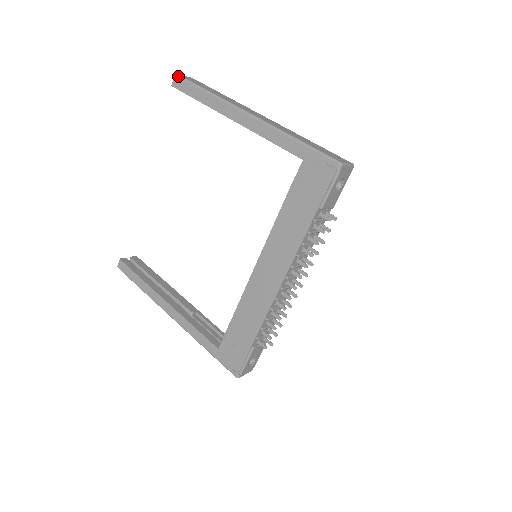
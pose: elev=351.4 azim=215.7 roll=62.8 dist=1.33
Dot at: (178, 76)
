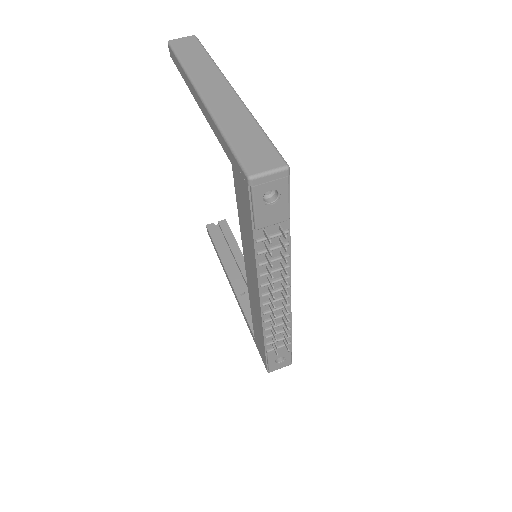
Dot at: (168, 44)
